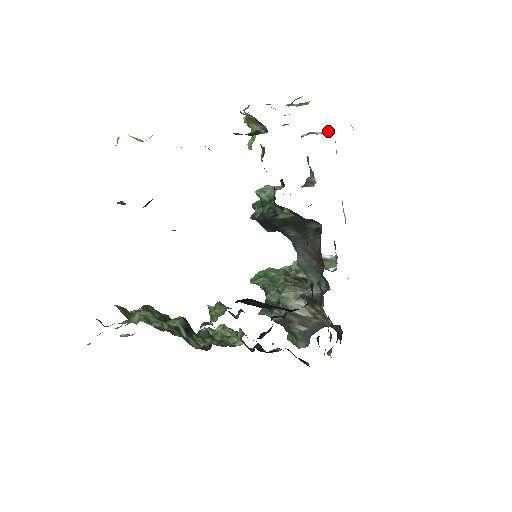
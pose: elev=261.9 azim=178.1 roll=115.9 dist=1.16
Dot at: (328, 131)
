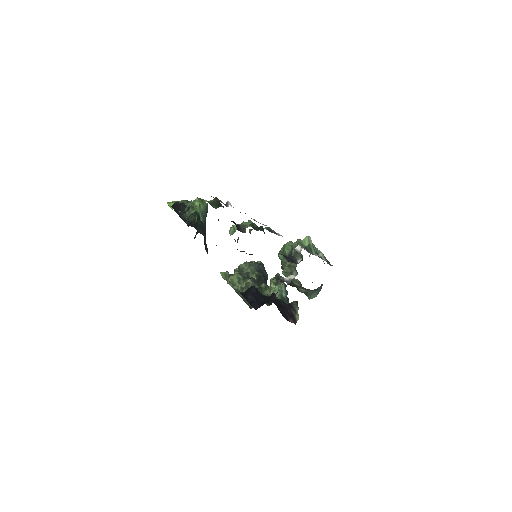
Dot at: occluded
